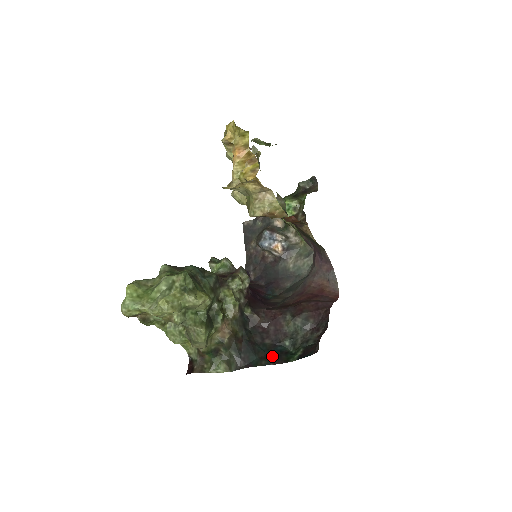
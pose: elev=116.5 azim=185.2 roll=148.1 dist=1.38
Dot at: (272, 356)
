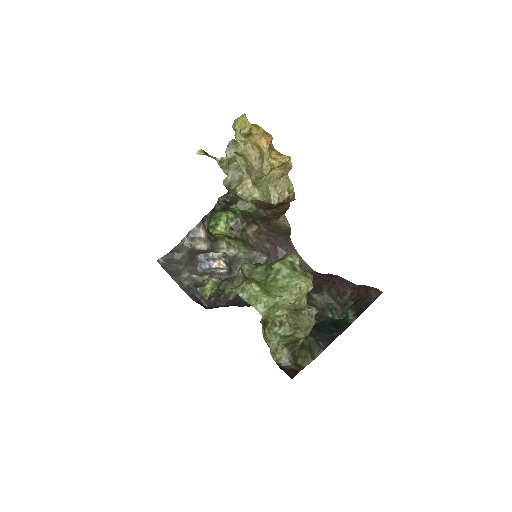
Dot at: (334, 328)
